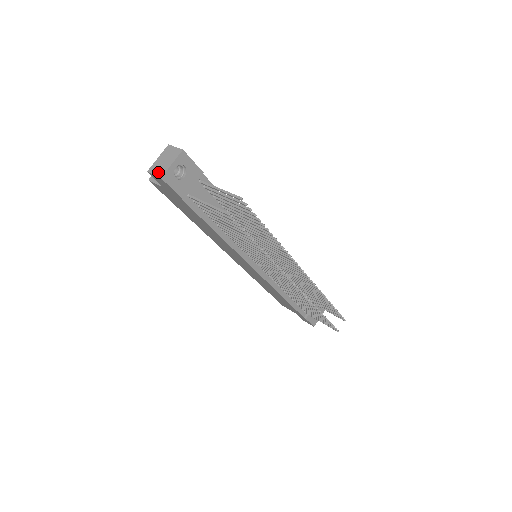
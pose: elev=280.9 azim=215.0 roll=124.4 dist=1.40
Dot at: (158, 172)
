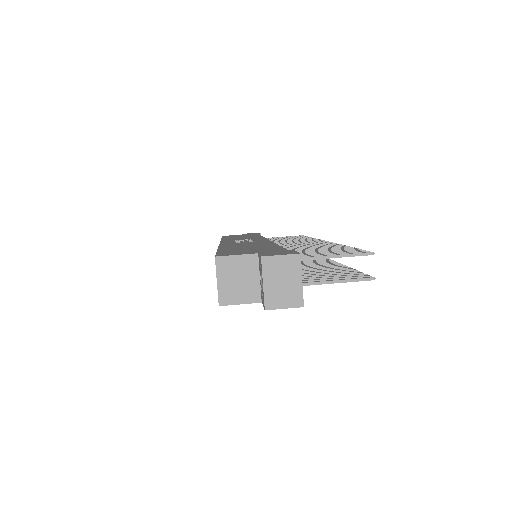
Dot at: (289, 302)
